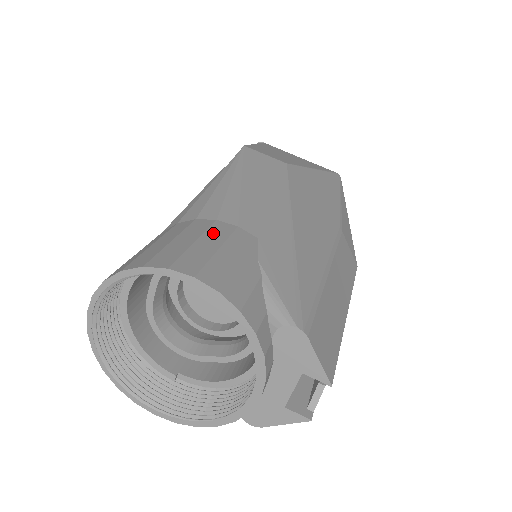
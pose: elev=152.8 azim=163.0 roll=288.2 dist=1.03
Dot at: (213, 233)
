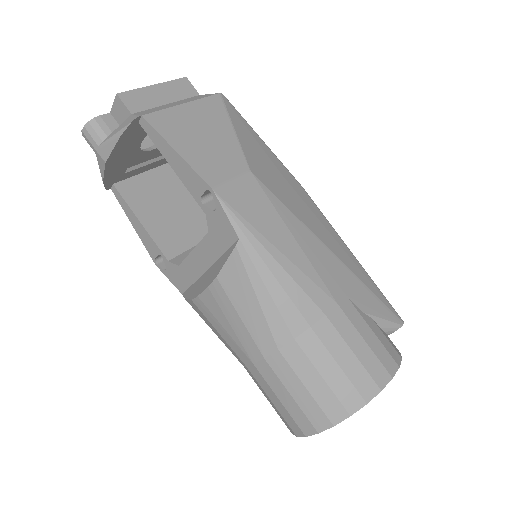
Dot at: (345, 331)
